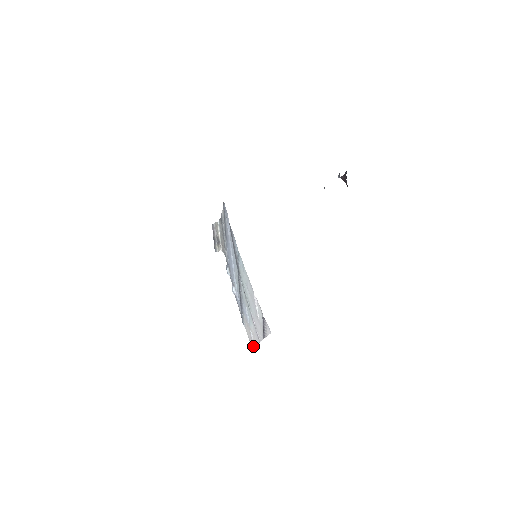
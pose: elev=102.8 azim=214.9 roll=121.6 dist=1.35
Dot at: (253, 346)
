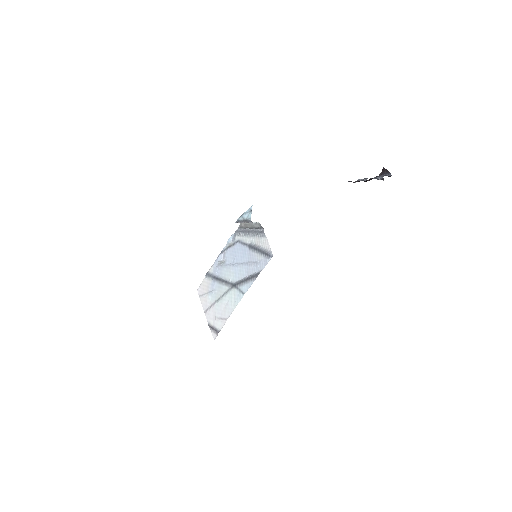
Dot at: (199, 297)
